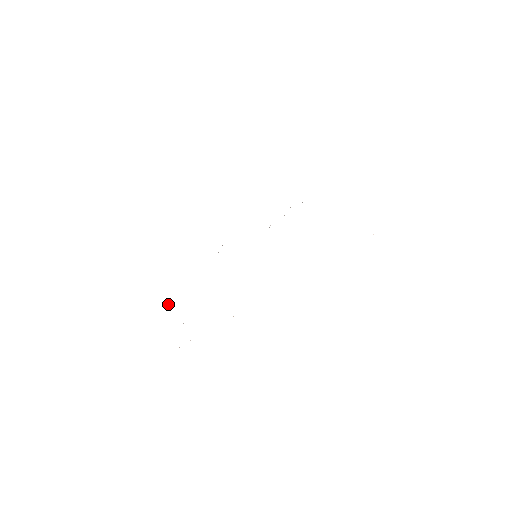
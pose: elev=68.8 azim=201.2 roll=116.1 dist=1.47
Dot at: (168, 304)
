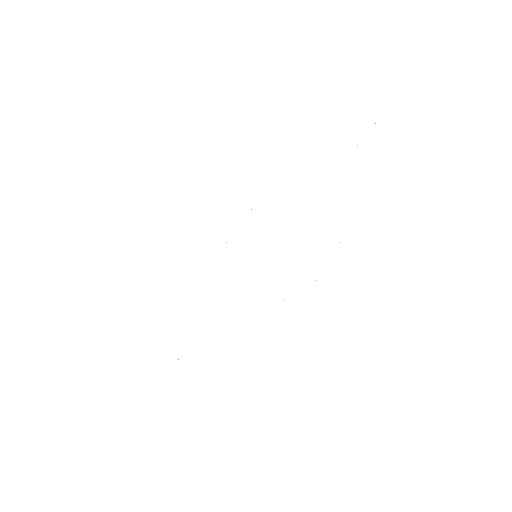
Dot at: occluded
